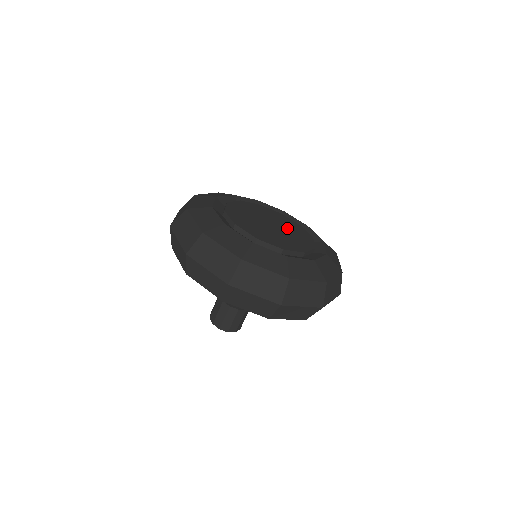
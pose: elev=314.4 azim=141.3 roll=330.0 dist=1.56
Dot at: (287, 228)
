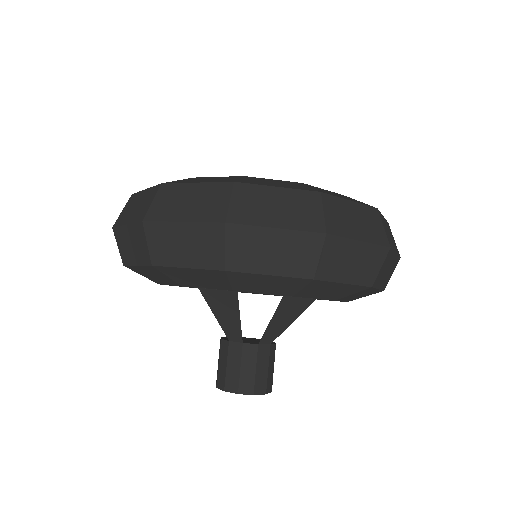
Dot at: occluded
